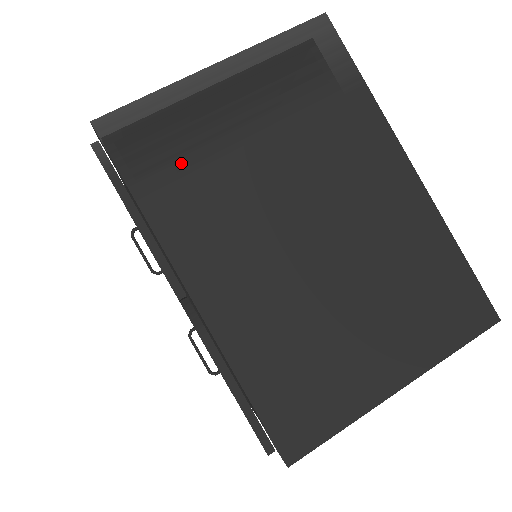
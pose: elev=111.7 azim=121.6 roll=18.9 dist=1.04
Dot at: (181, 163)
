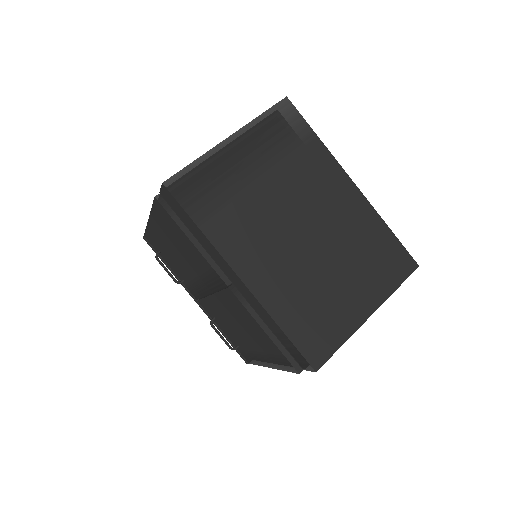
Dot at: (220, 200)
